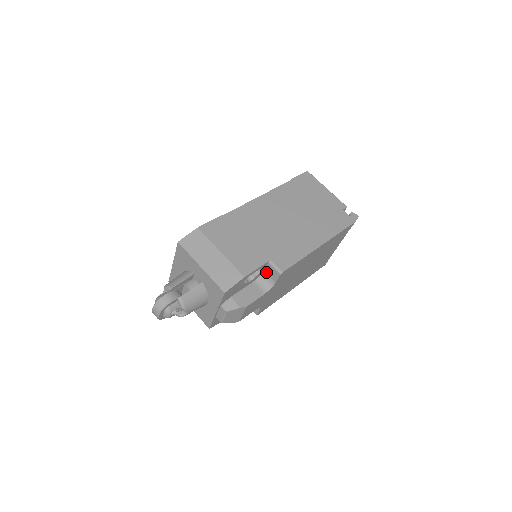
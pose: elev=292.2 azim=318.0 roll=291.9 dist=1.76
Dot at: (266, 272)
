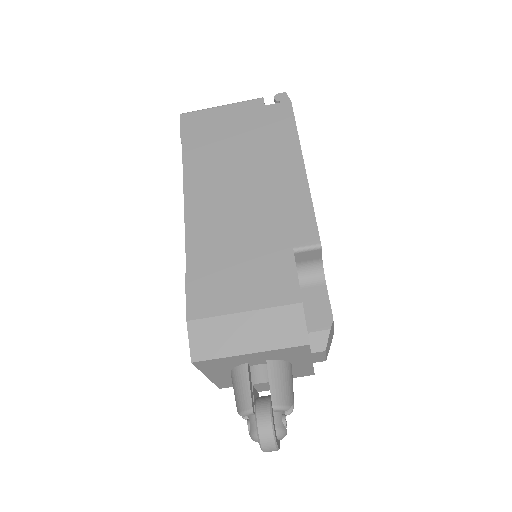
Dot at: (300, 263)
